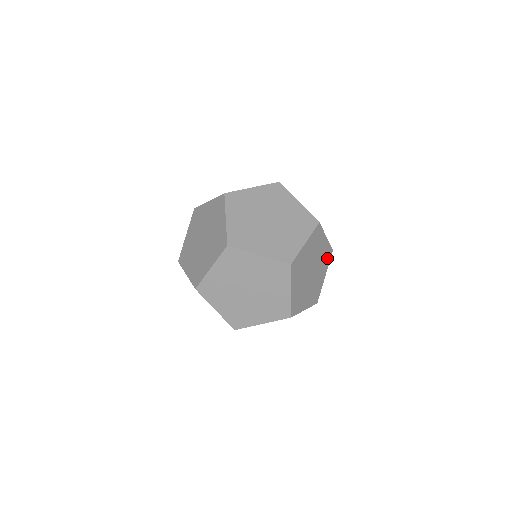
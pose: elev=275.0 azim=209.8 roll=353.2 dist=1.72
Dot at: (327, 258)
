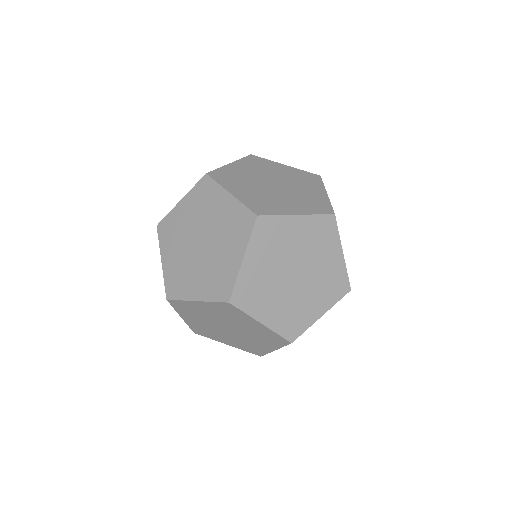
Dot at: (335, 289)
